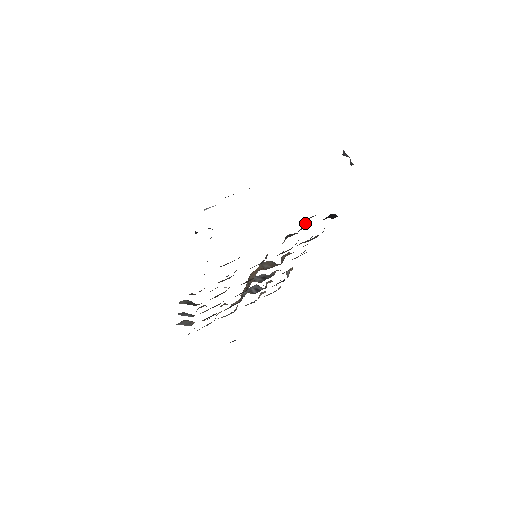
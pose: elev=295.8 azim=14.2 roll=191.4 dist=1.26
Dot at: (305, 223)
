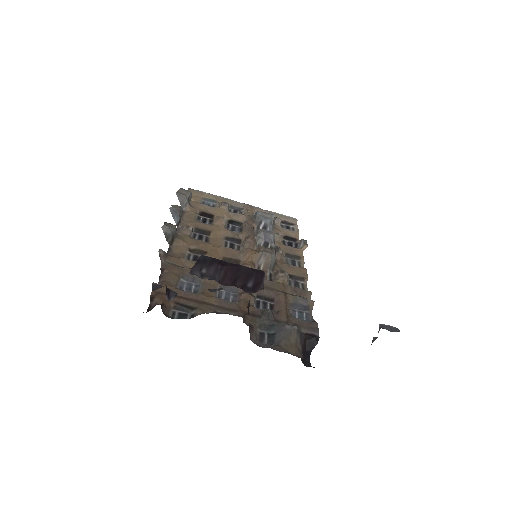
Dot at: (277, 336)
